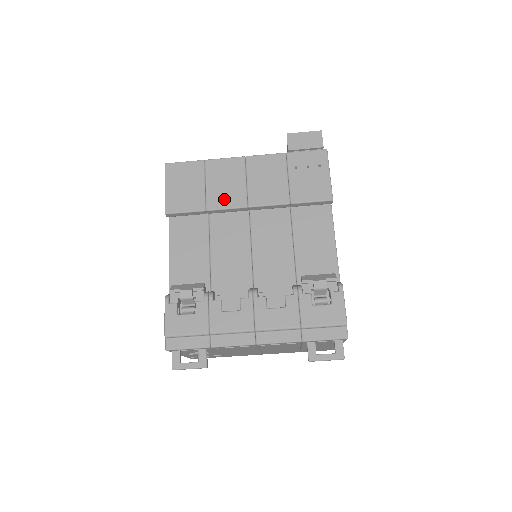
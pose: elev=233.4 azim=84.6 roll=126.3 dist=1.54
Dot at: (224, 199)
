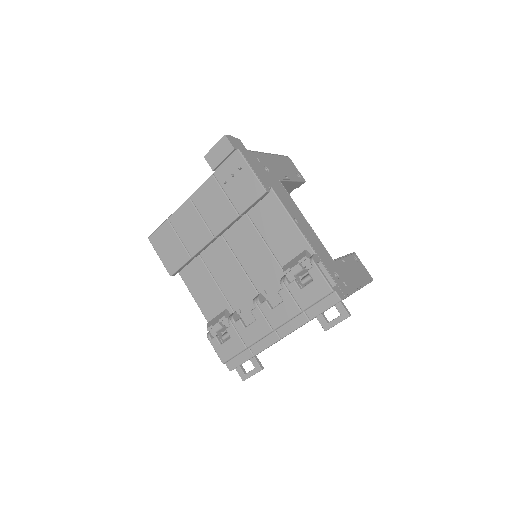
Dot at: (196, 241)
